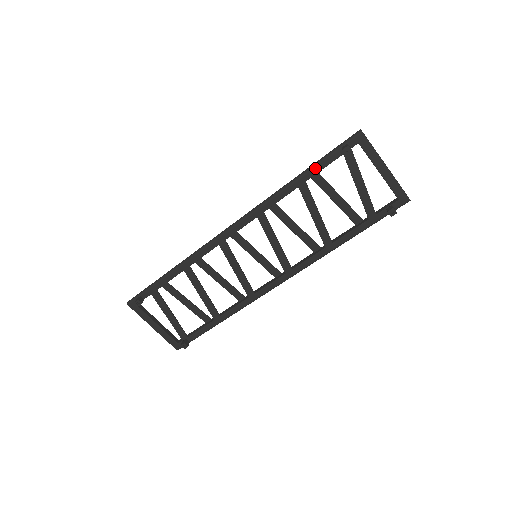
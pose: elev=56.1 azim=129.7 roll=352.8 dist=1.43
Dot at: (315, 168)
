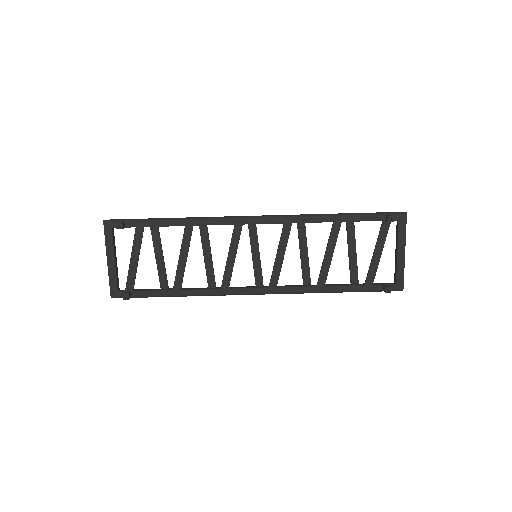
Dot at: (356, 216)
